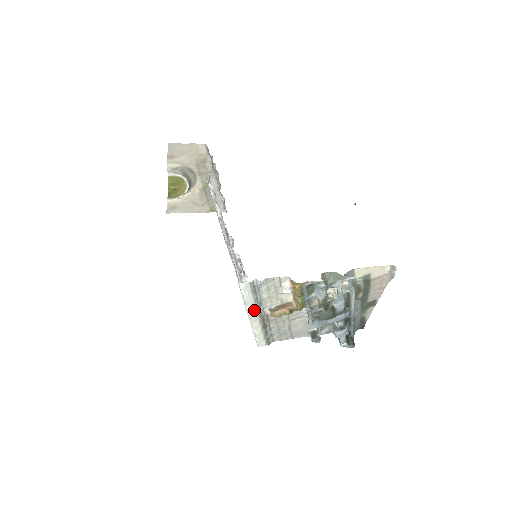
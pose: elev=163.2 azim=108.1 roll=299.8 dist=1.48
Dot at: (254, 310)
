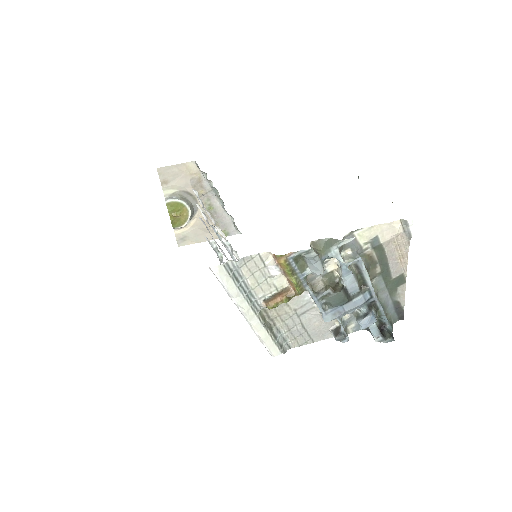
Dot at: (244, 303)
